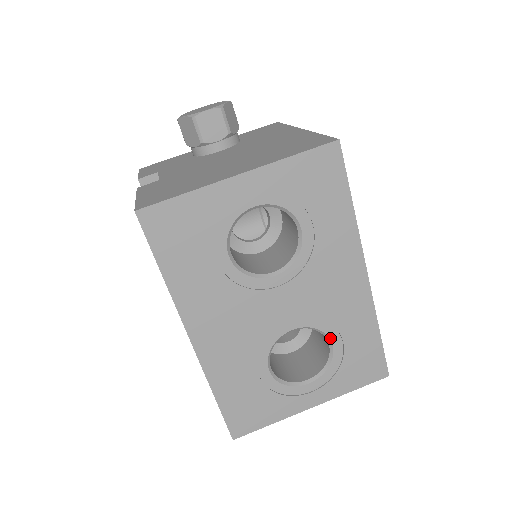
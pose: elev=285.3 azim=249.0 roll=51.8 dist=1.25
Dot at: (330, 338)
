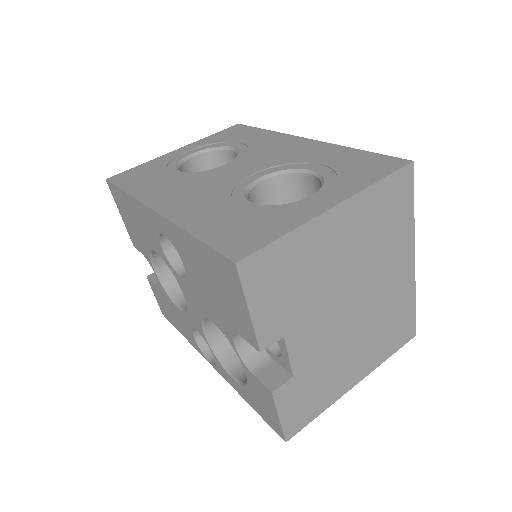
Dot at: (306, 169)
